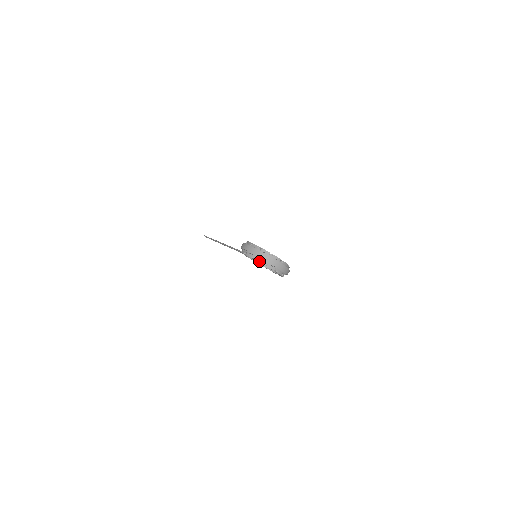
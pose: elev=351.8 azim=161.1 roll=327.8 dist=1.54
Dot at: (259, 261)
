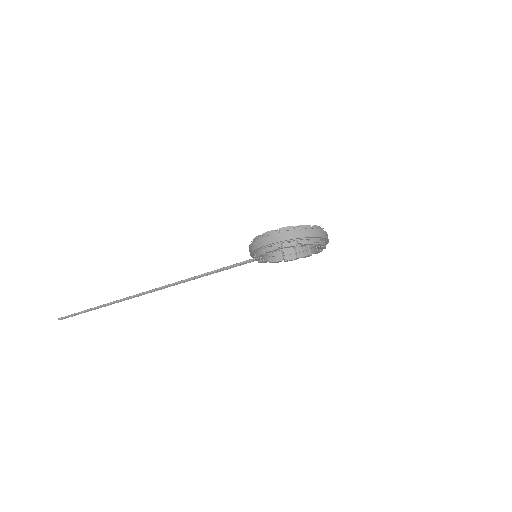
Dot at: (308, 243)
